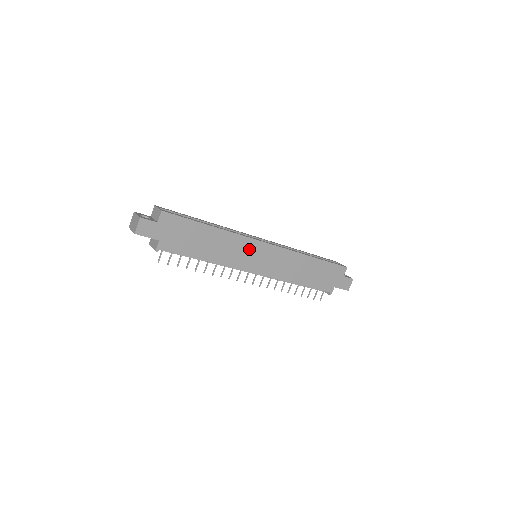
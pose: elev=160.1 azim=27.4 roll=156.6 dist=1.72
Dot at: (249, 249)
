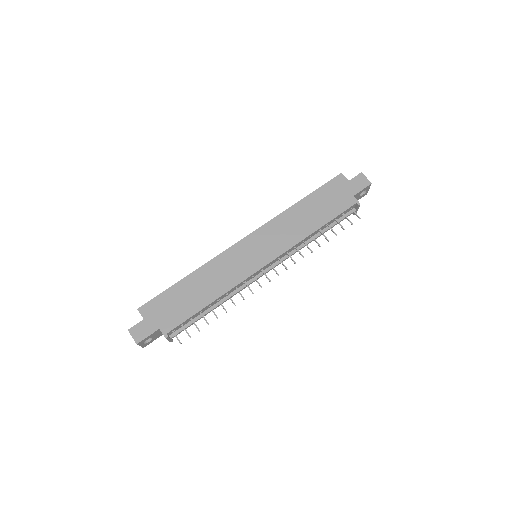
Dot at: (236, 257)
